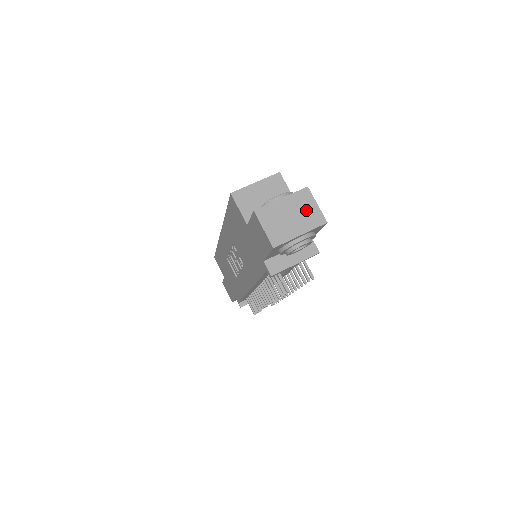
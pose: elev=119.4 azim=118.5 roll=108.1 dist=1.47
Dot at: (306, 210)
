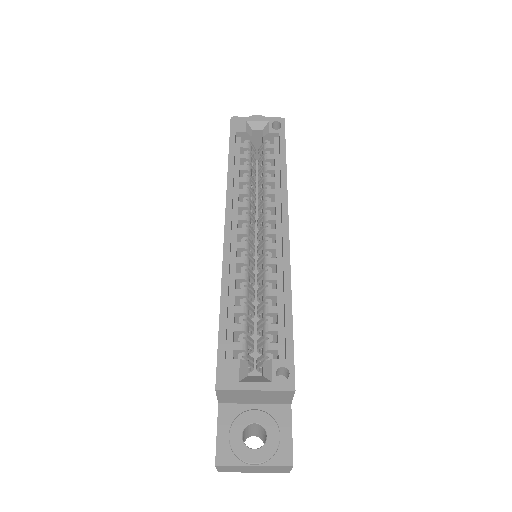
Dot at: (275, 470)
